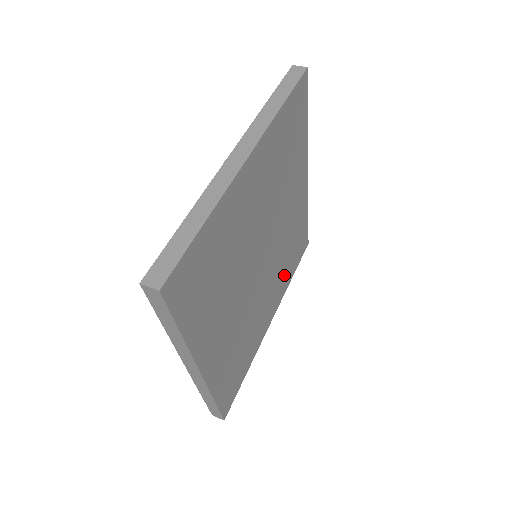
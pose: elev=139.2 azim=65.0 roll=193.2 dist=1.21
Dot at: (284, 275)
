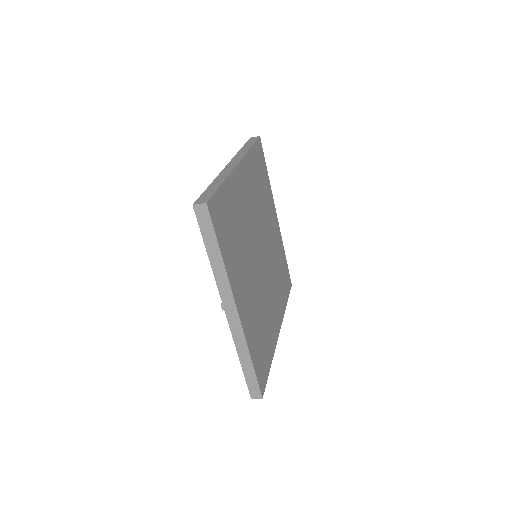
Dot at: (280, 294)
